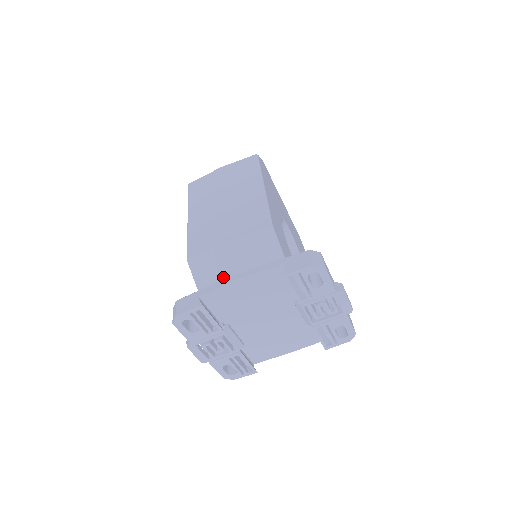
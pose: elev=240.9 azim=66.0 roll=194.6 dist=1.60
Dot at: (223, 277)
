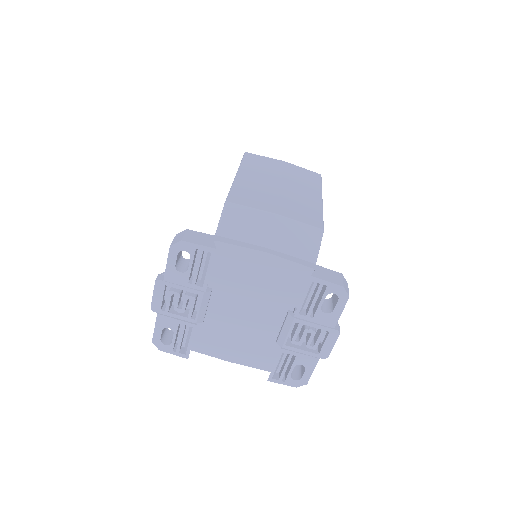
Dot at: (249, 240)
